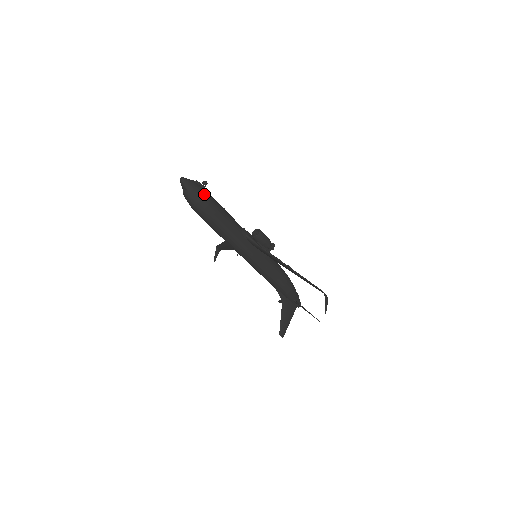
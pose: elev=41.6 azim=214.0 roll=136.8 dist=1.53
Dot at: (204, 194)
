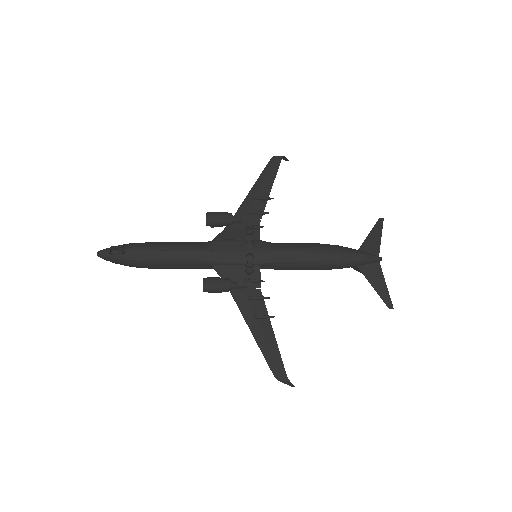
Dot at: (126, 262)
